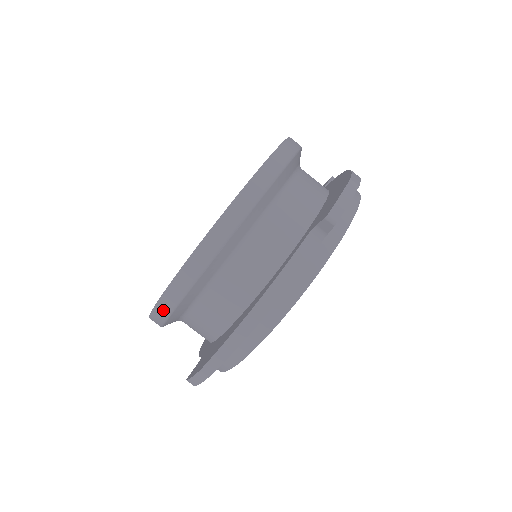
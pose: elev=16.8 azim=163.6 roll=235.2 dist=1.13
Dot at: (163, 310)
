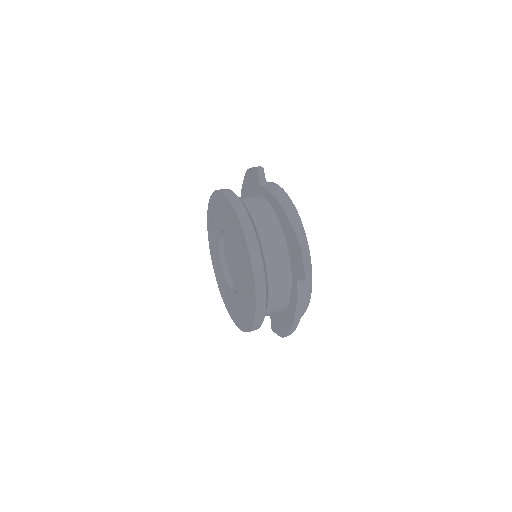
Dot at: occluded
